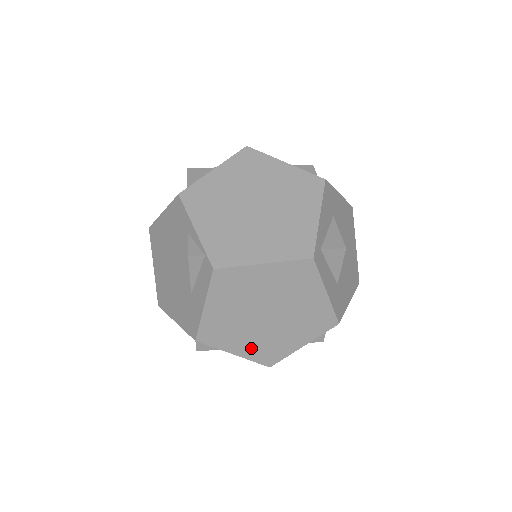
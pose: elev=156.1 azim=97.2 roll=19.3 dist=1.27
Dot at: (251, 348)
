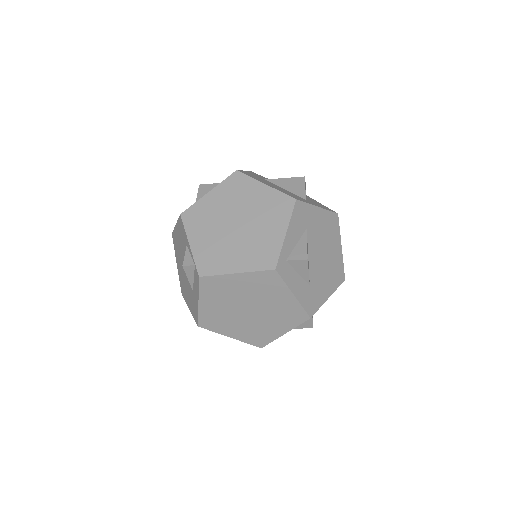
Dot at: (243, 333)
